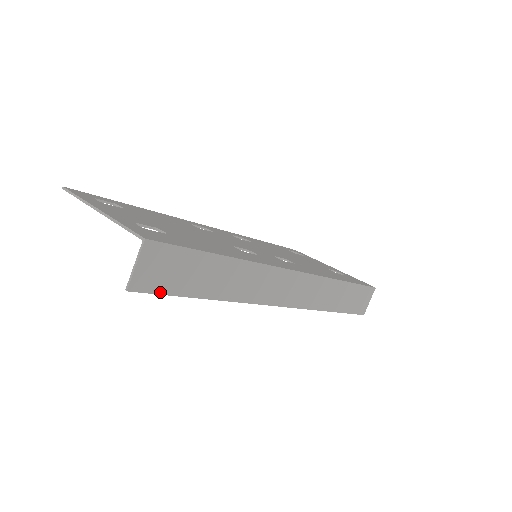
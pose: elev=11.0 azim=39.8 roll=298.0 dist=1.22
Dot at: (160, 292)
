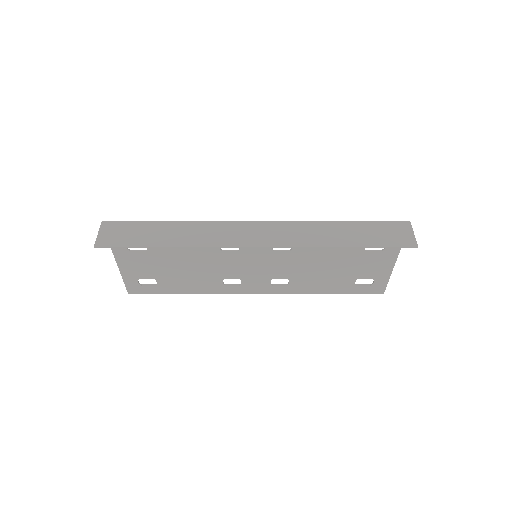
Dot at: (120, 246)
